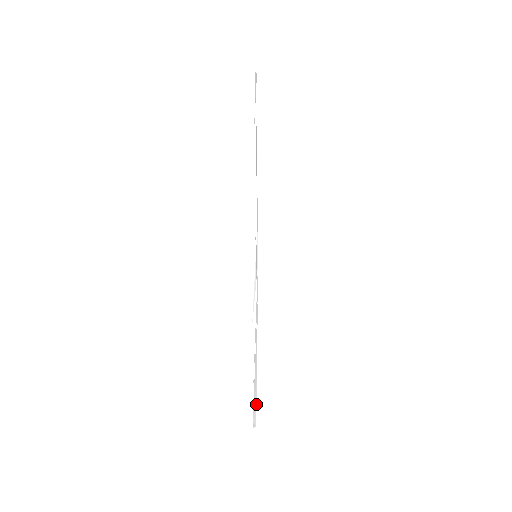
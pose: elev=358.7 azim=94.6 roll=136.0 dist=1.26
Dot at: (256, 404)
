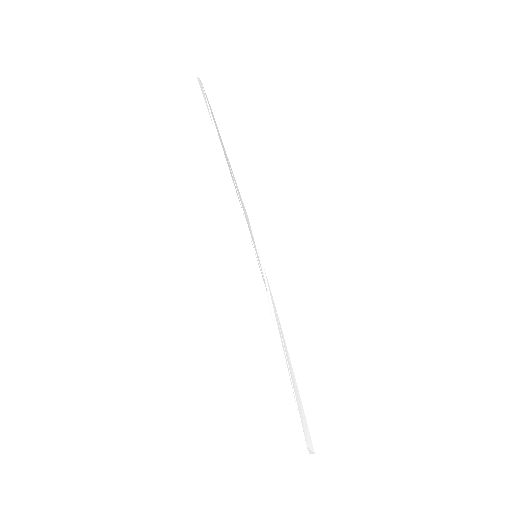
Dot at: (307, 425)
